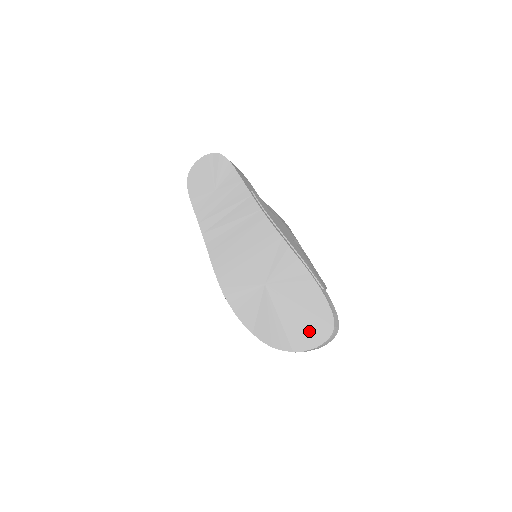
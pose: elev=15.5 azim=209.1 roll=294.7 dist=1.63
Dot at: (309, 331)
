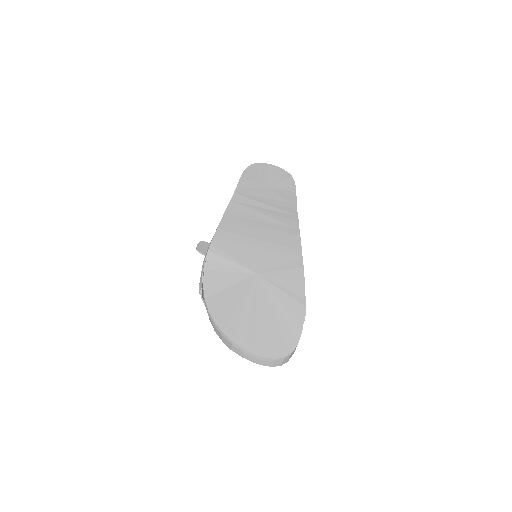
Dot at: (264, 338)
